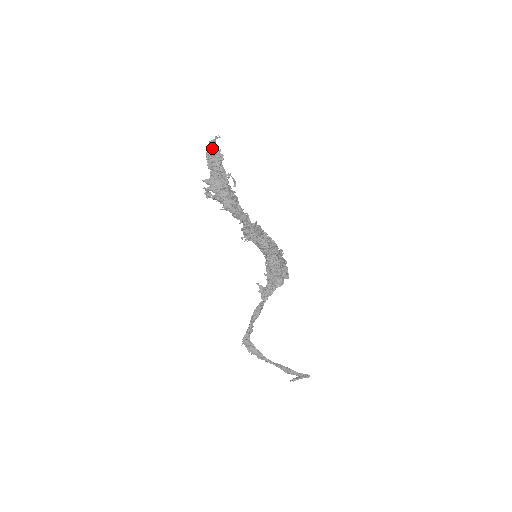
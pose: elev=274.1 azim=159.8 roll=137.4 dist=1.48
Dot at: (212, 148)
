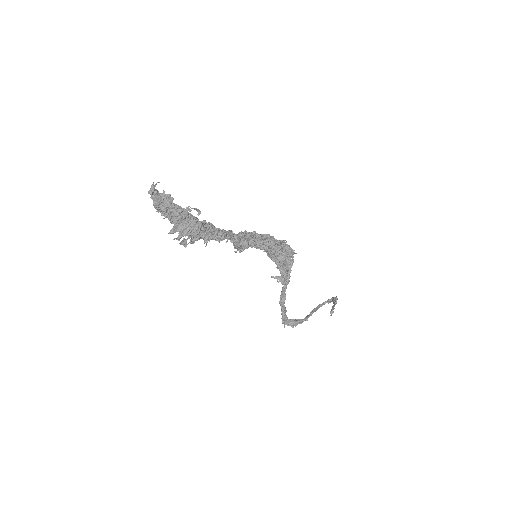
Dot at: (155, 197)
